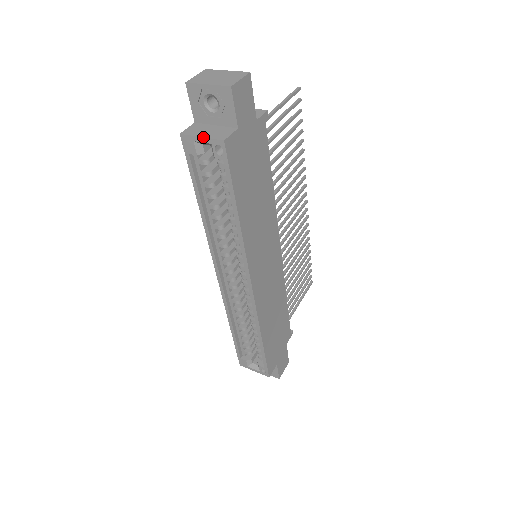
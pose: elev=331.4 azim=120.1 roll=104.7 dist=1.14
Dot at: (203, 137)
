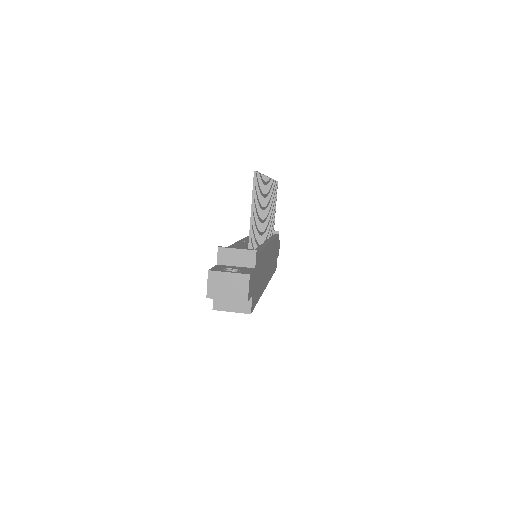
Dot at: occluded
